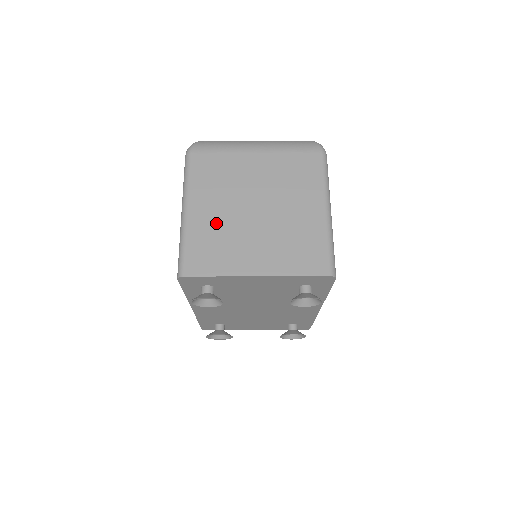
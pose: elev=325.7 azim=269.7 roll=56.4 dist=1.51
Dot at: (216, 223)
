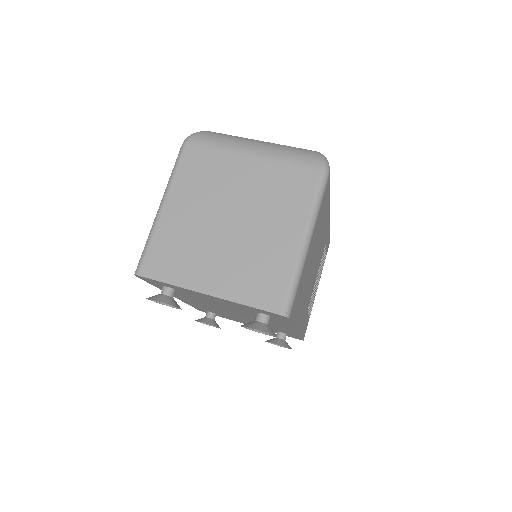
Dot at: (186, 227)
